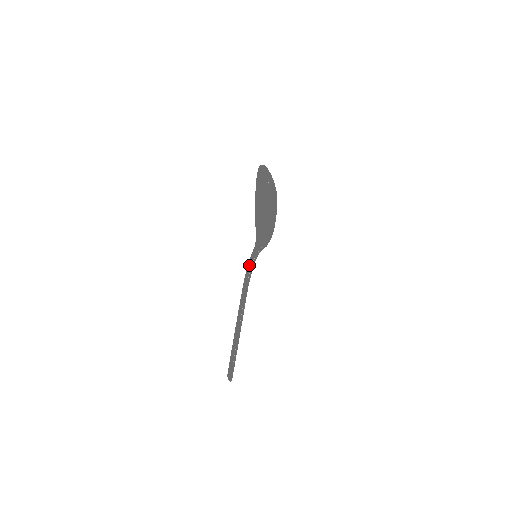
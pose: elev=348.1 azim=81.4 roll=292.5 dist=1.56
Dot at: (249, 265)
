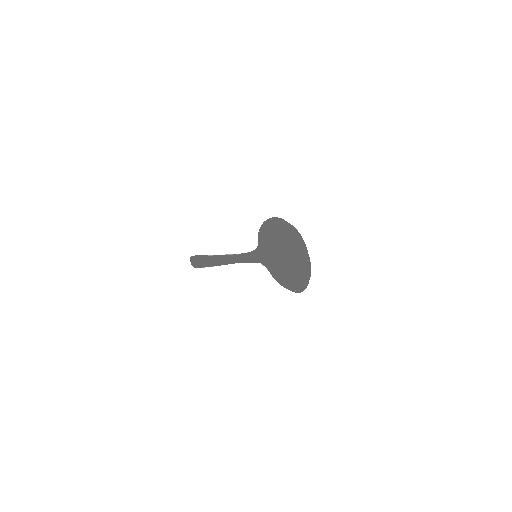
Dot at: (247, 261)
